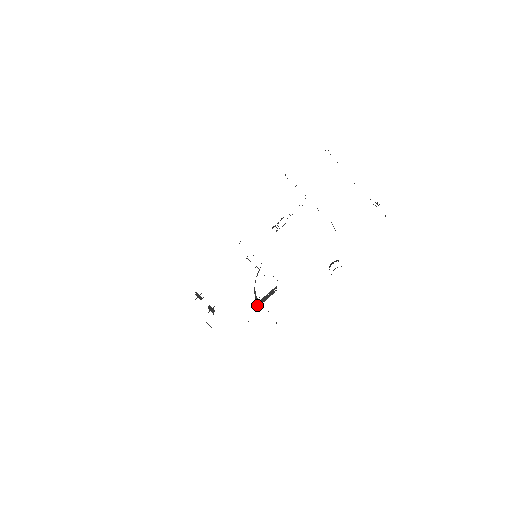
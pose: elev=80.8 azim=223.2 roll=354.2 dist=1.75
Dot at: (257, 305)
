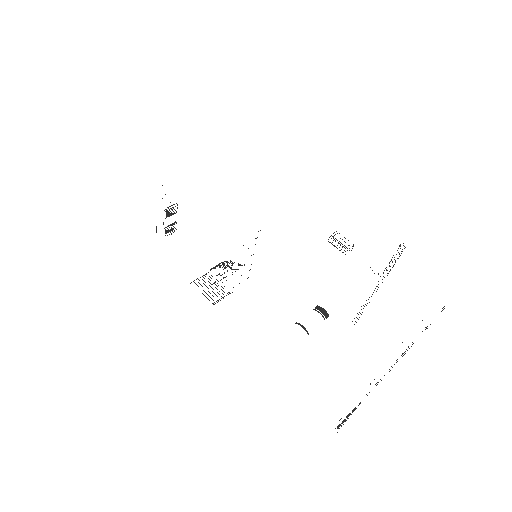
Dot at: occluded
